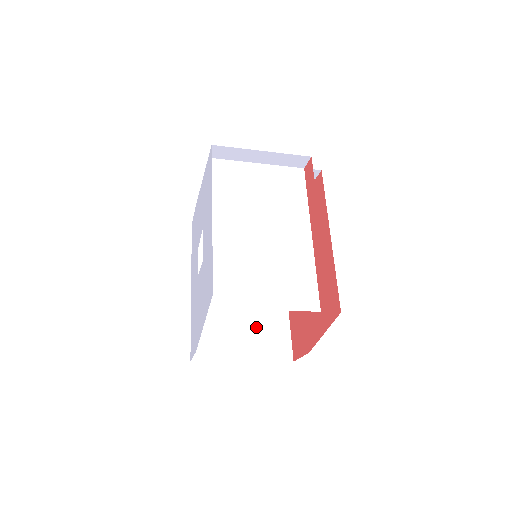
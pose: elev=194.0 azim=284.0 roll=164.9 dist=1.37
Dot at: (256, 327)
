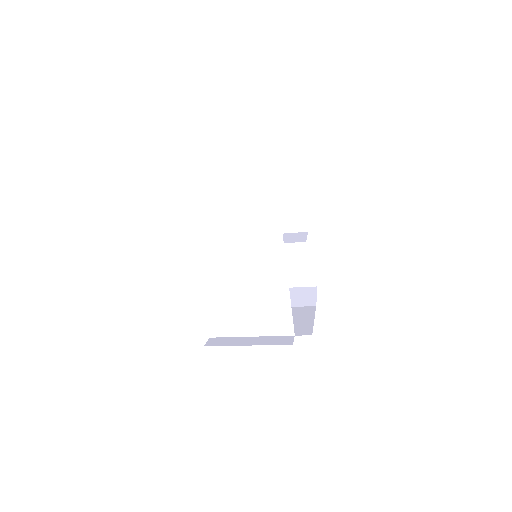
Dot at: occluded
